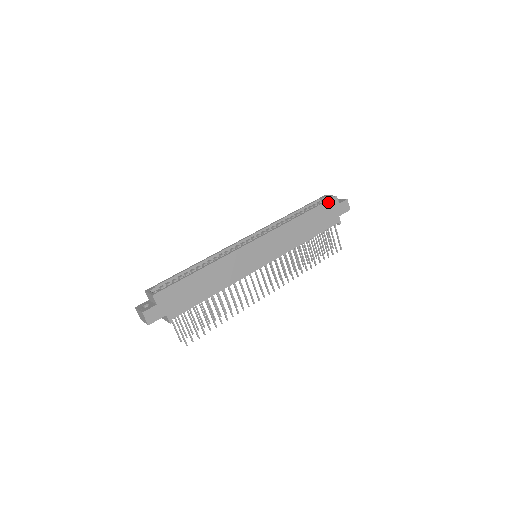
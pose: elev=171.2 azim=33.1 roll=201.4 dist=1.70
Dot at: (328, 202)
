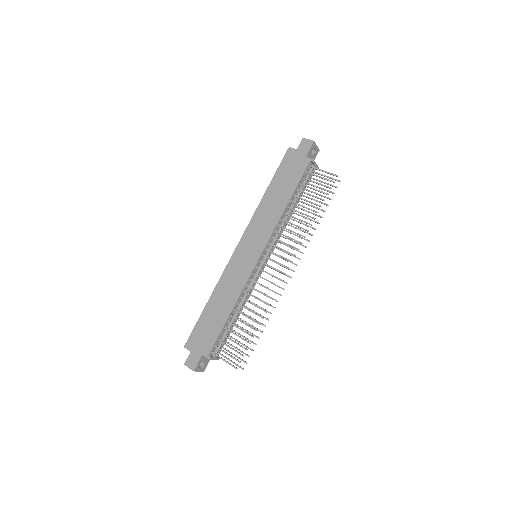
Dot at: (284, 160)
